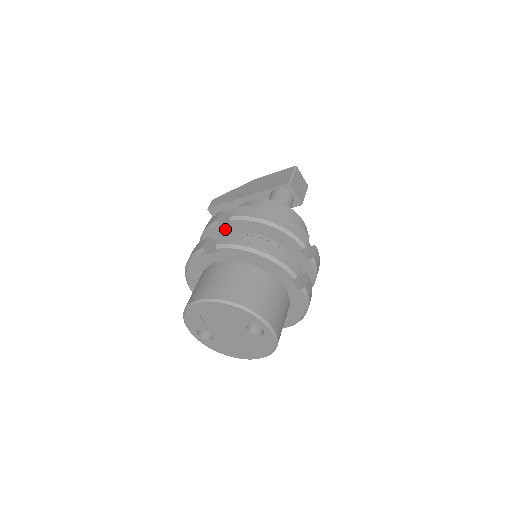
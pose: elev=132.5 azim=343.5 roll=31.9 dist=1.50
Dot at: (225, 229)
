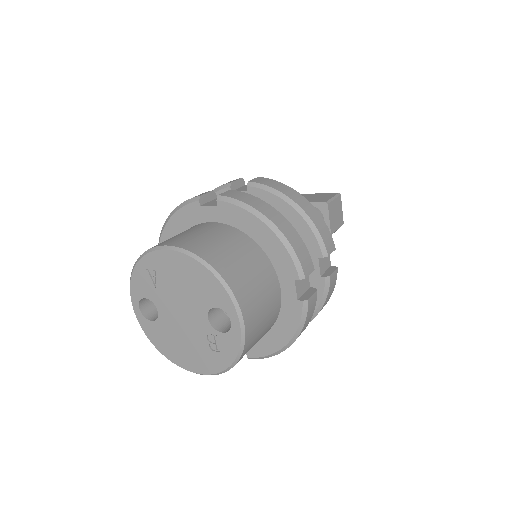
Dot at: occluded
